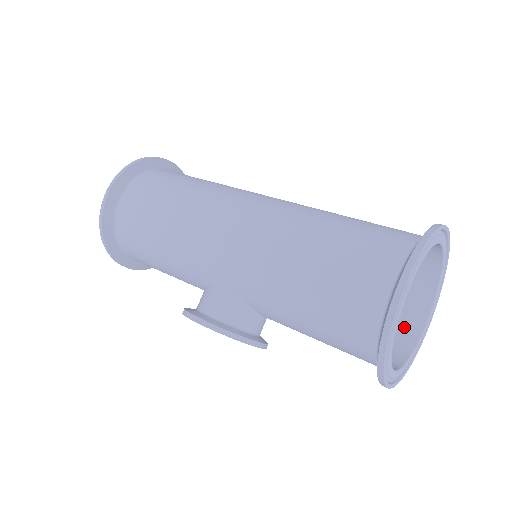
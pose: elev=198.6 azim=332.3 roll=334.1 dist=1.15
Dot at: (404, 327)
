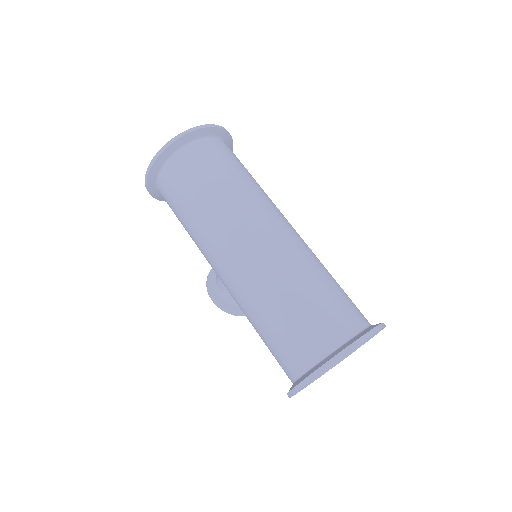
Dot at: occluded
